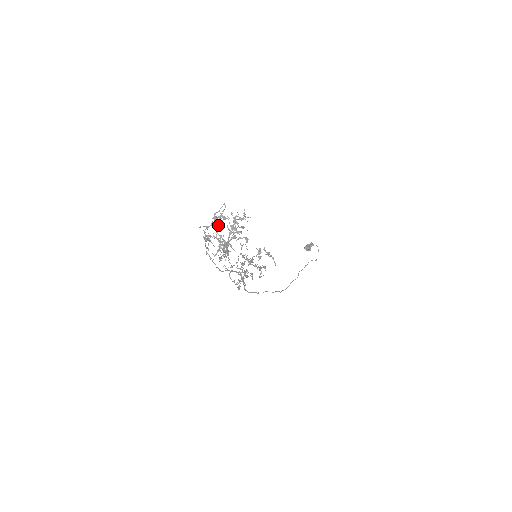
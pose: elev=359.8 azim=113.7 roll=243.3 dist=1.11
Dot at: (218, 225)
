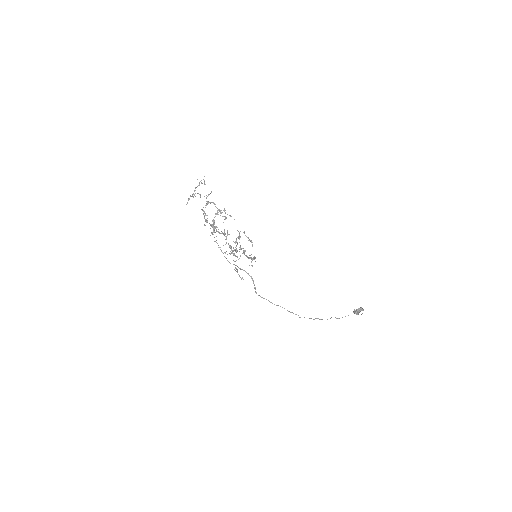
Dot at: occluded
